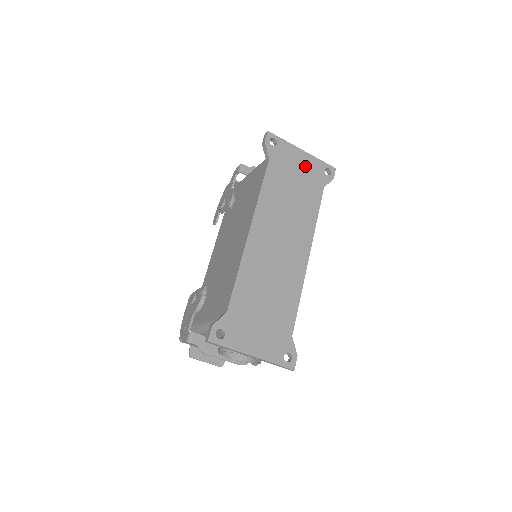
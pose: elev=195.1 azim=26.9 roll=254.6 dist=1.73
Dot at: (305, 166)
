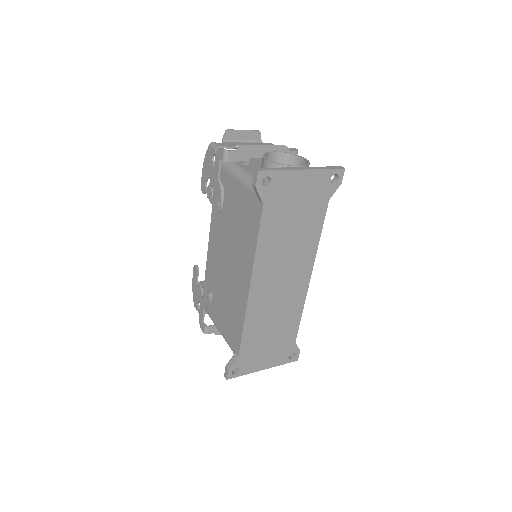
Dot at: (307, 188)
